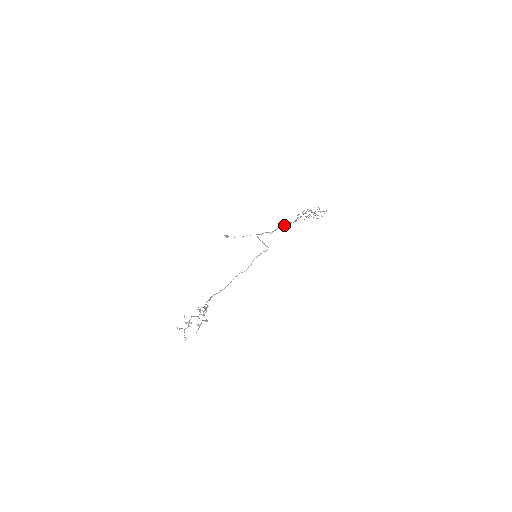
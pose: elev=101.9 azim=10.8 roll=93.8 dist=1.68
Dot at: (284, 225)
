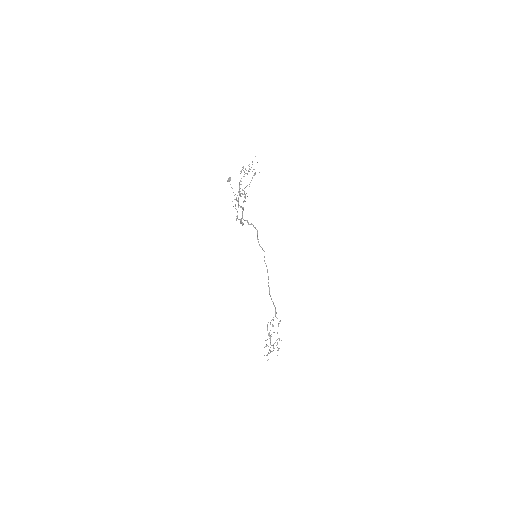
Dot at: (241, 219)
